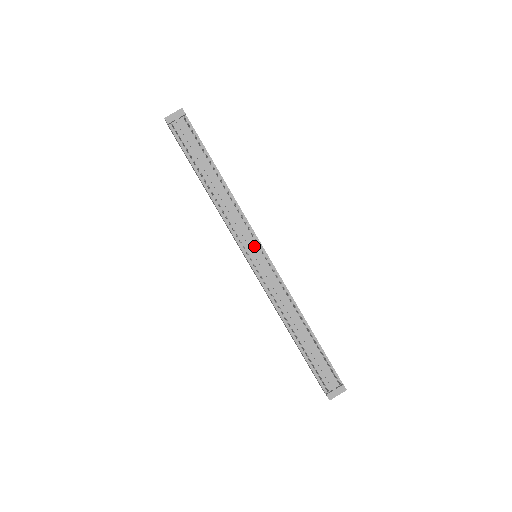
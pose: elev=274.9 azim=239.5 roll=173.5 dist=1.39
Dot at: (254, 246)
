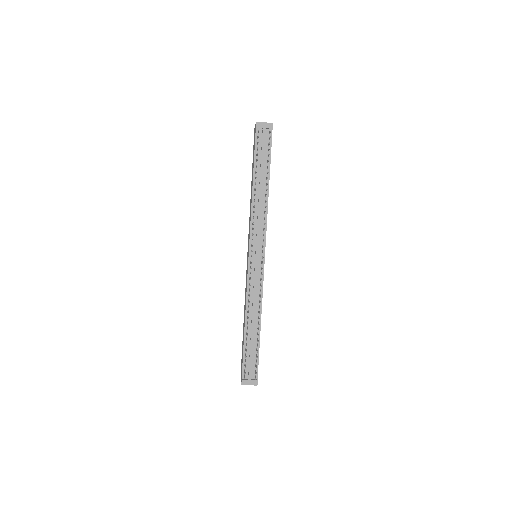
Dot at: (259, 249)
